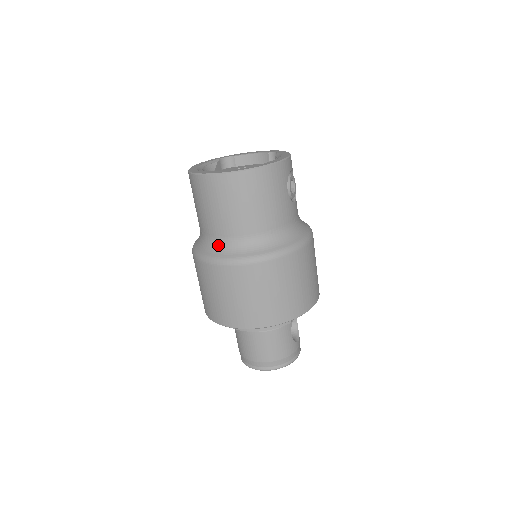
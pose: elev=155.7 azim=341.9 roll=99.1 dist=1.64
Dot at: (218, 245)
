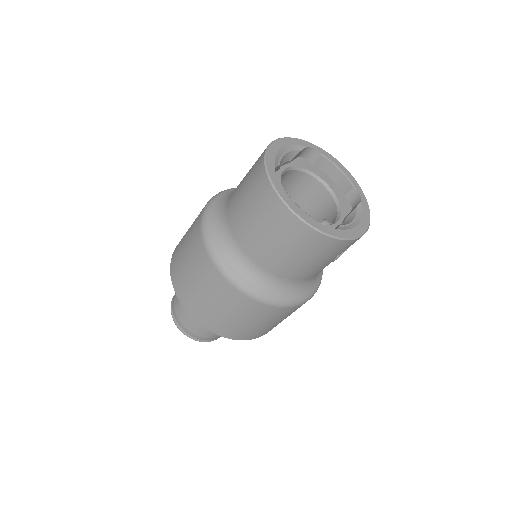
Dot at: (231, 248)
